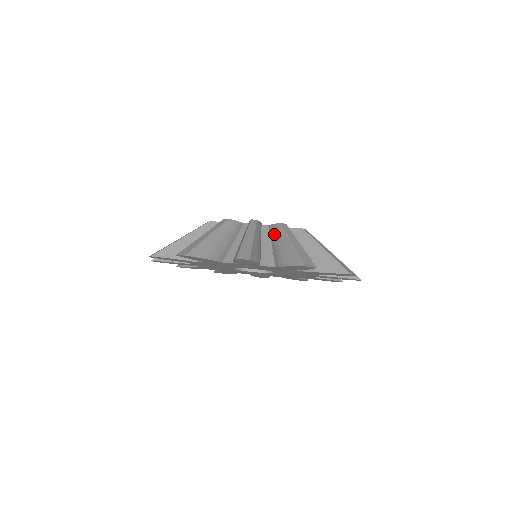
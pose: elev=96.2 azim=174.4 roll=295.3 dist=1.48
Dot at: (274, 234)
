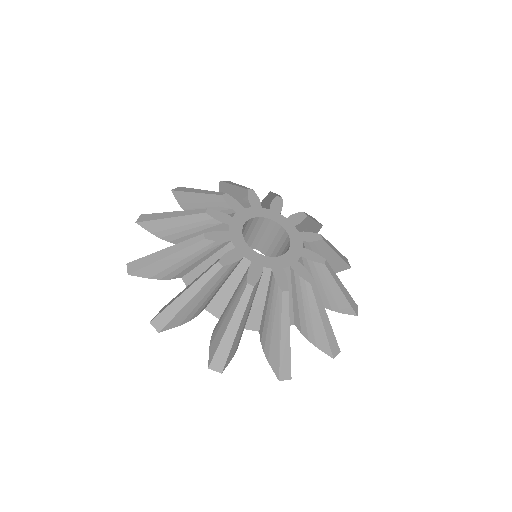
Dot at: (299, 291)
